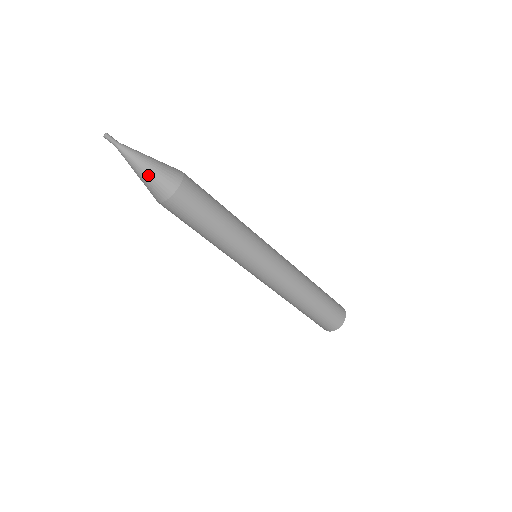
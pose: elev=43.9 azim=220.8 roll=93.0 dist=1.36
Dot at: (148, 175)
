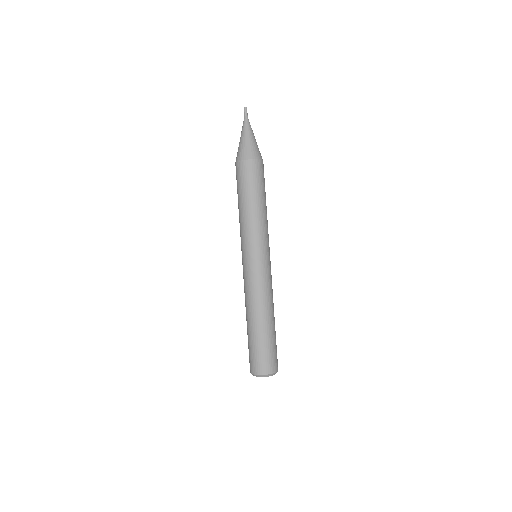
Dot at: (243, 141)
